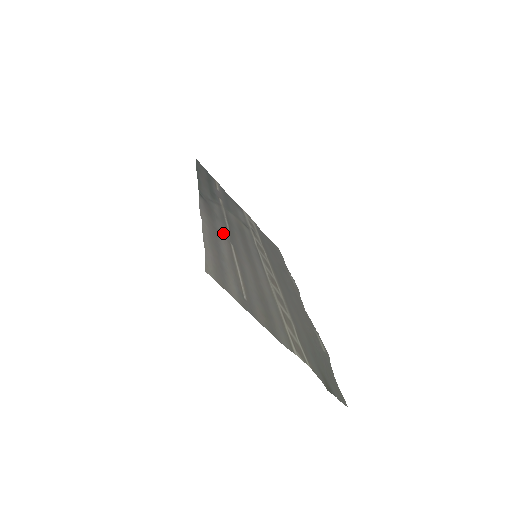
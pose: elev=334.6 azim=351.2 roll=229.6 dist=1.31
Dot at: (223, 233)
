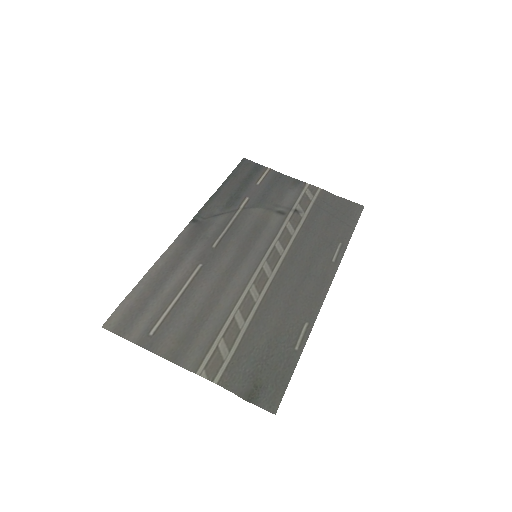
Dot at: (195, 257)
